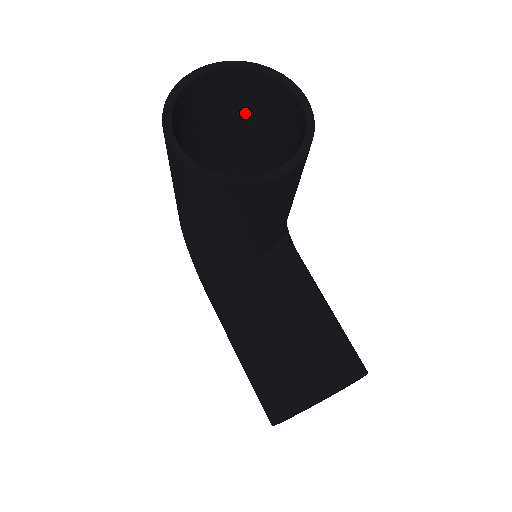
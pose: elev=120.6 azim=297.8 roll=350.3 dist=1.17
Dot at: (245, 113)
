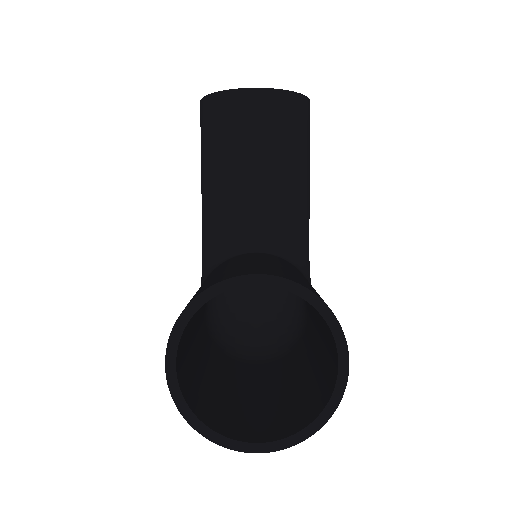
Dot at: occluded
